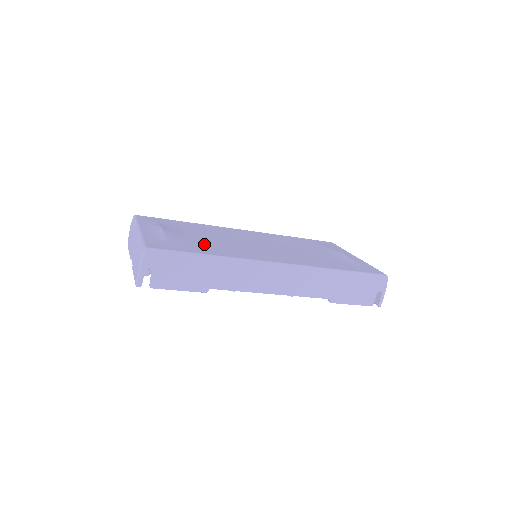
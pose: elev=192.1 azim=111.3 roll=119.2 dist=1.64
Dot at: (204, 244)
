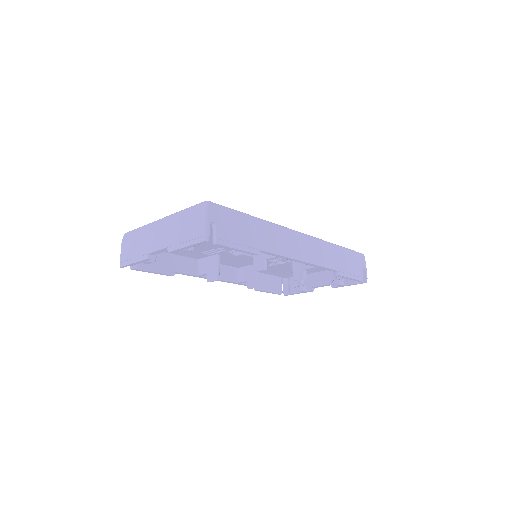
Dot at: occluded
